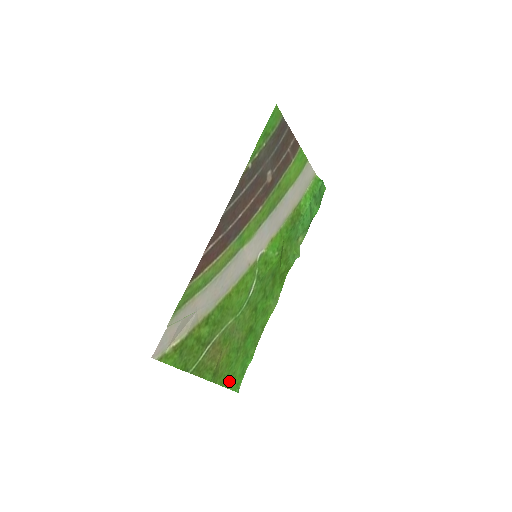
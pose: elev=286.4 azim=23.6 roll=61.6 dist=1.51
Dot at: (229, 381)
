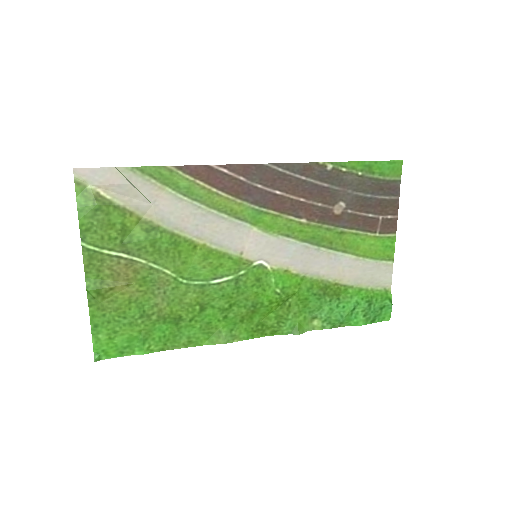
Dot at: (102, 331)
